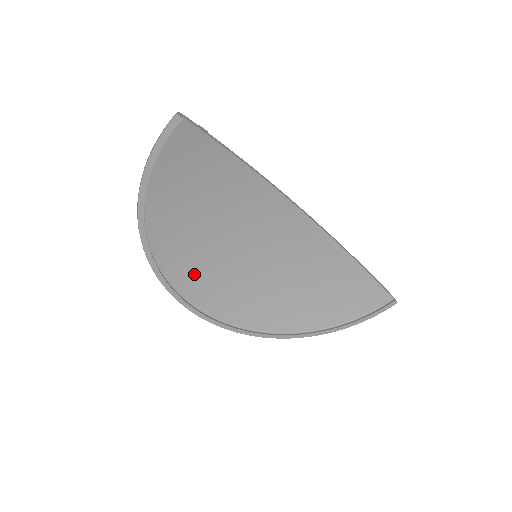
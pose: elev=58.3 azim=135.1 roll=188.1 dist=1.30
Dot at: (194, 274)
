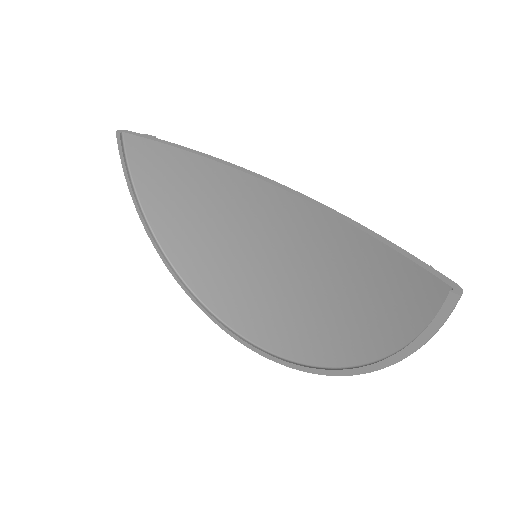
Dot at: (218, 289)
